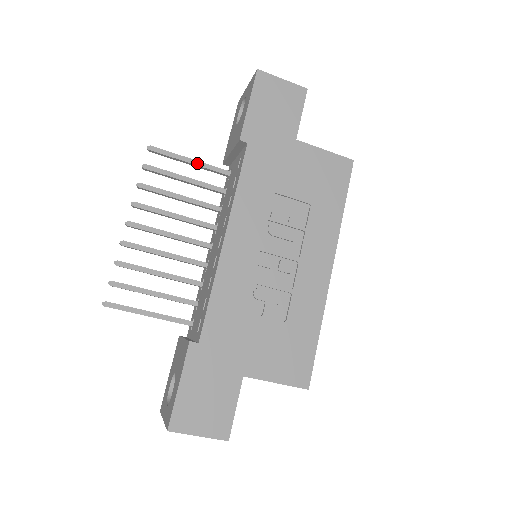
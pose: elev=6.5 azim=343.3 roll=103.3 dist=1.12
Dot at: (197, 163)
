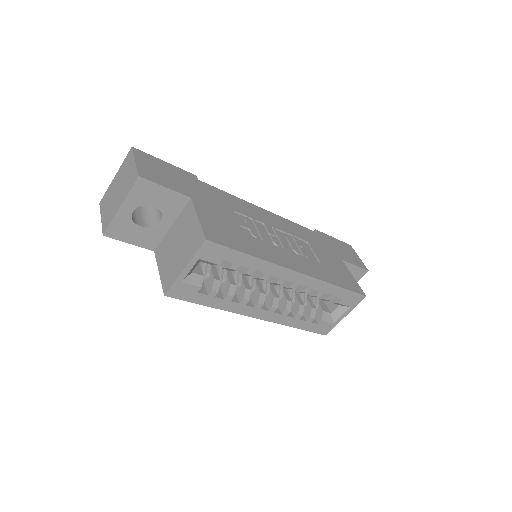
Dot at: occluded
